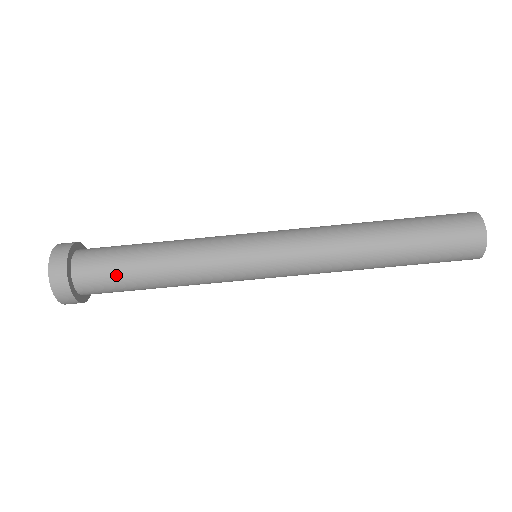
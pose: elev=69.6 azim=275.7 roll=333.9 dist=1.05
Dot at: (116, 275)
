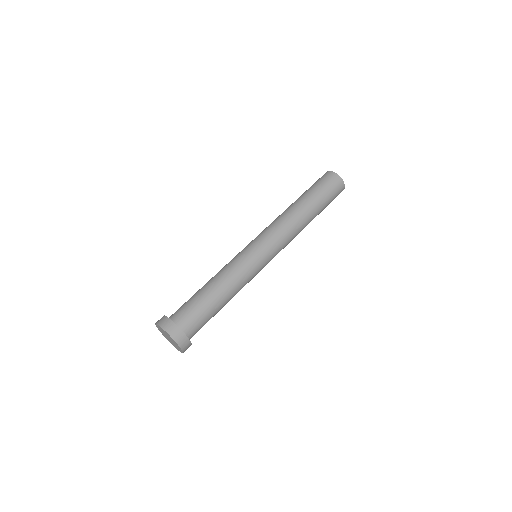
Dot at: (188, 300)
